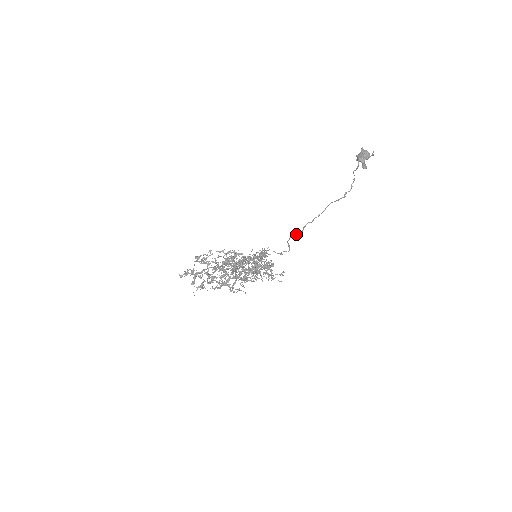
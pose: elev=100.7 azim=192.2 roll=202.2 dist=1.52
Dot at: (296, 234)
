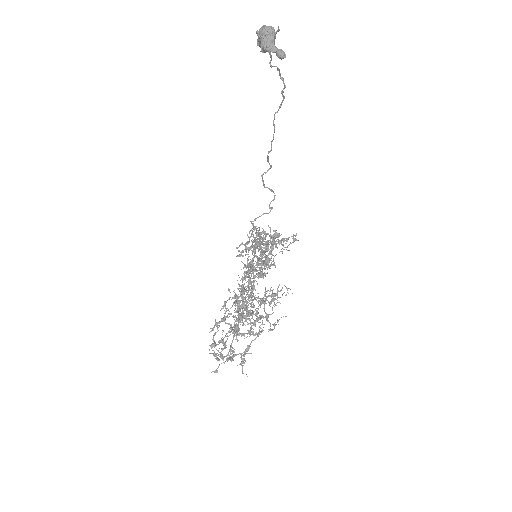
Dot at: occluded
